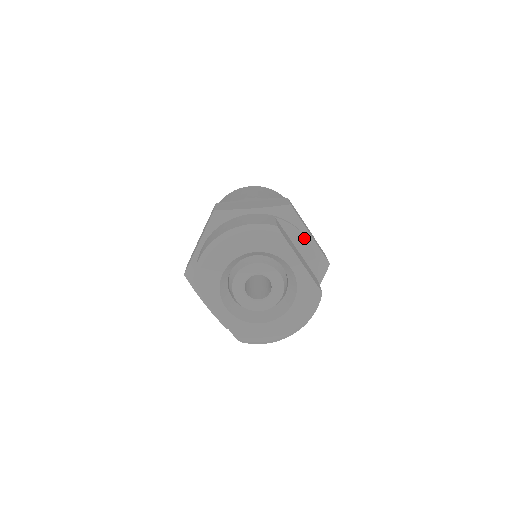
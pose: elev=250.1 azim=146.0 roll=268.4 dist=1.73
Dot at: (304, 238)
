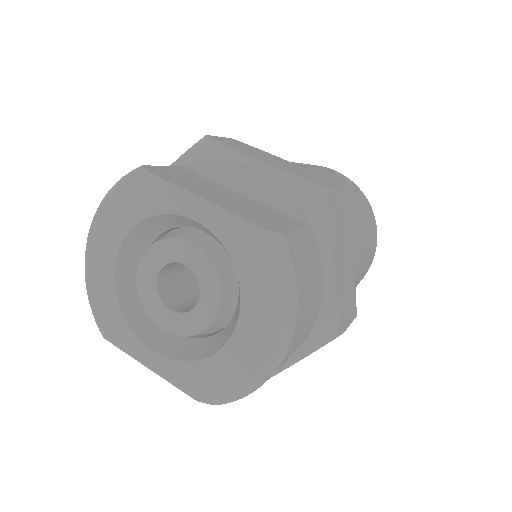
Dot at: (240, 168)
